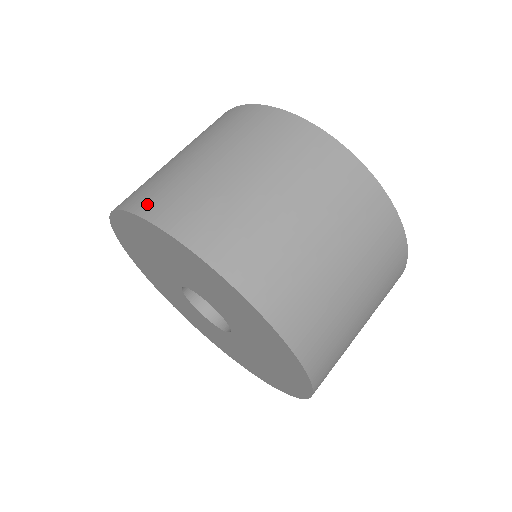
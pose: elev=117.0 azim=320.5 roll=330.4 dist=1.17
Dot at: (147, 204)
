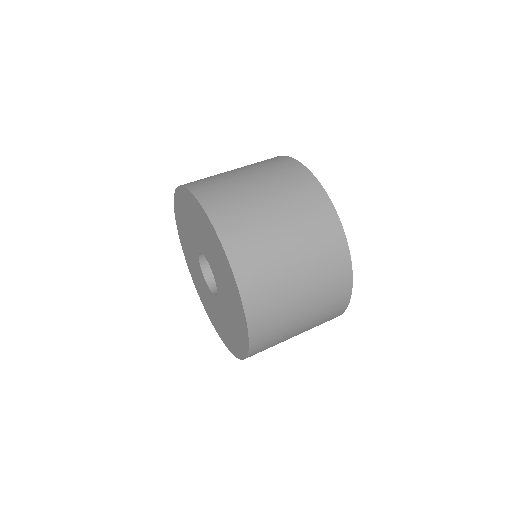
Dot at: (202, 191)
